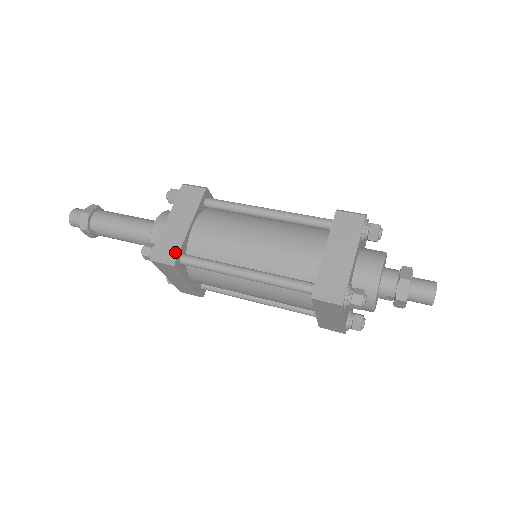
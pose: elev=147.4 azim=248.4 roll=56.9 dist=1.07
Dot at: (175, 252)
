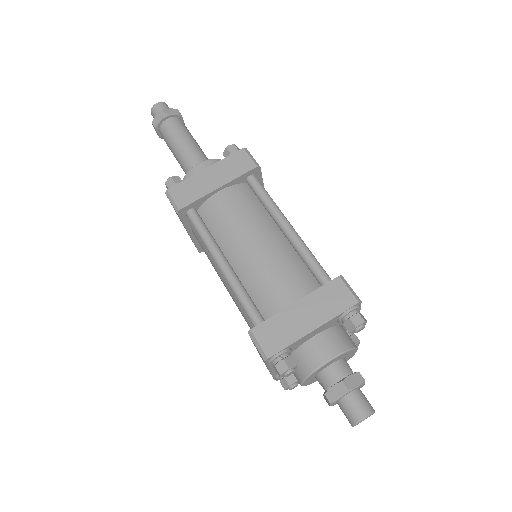
Dot at: (186, 202)
